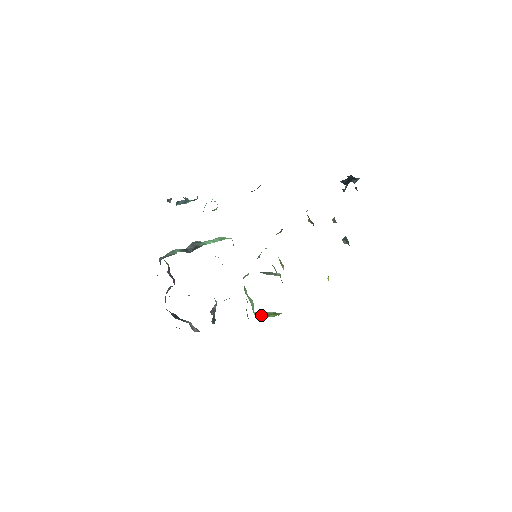
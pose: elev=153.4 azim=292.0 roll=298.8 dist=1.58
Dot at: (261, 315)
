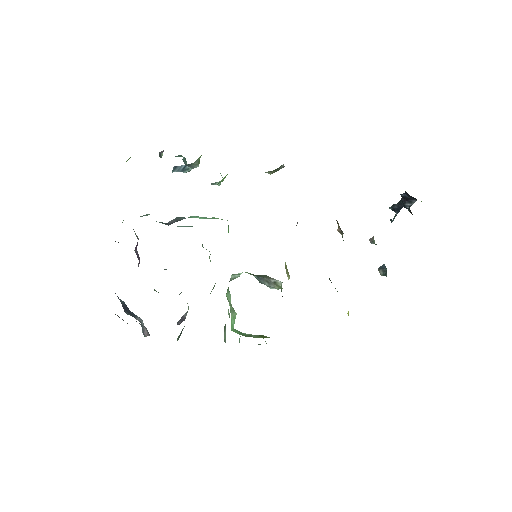
Dot at: (241, 334)
